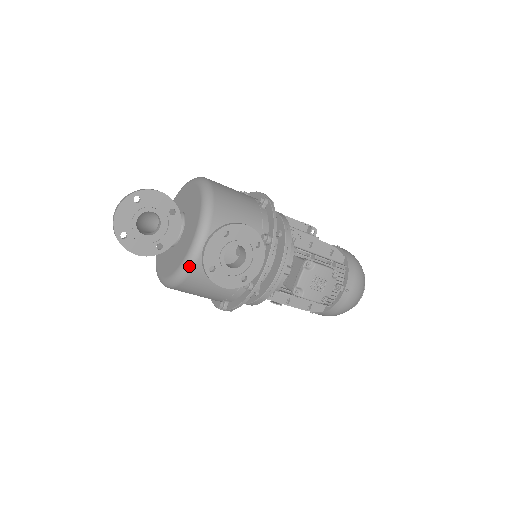
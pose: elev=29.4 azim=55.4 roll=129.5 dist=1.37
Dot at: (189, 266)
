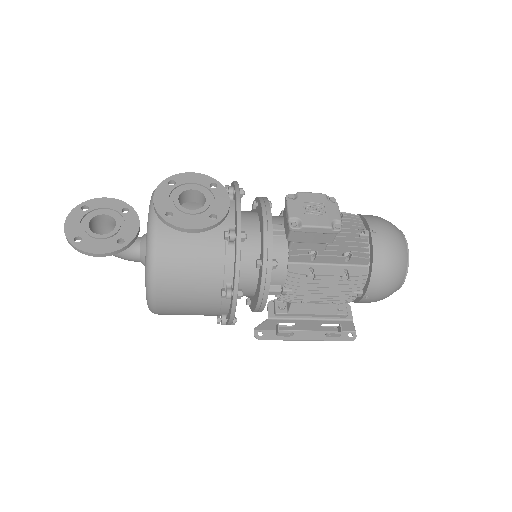
Dot at: (152, 236)
